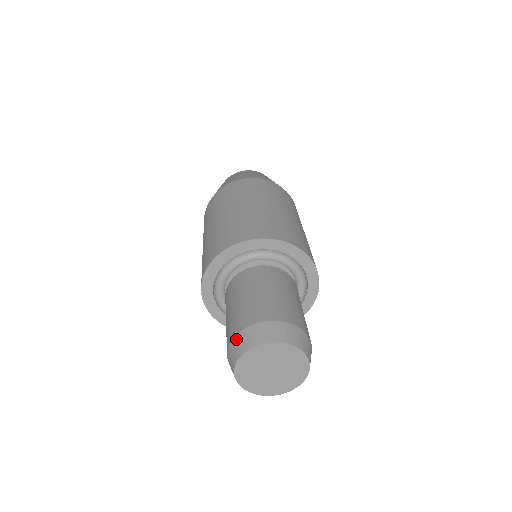
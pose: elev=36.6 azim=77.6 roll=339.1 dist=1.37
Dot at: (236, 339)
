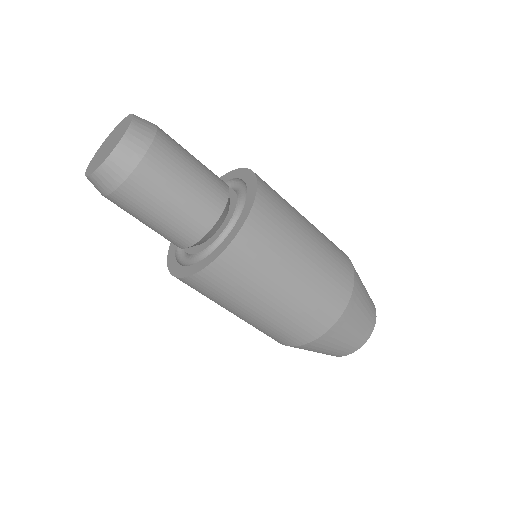
Dot at: occluded
